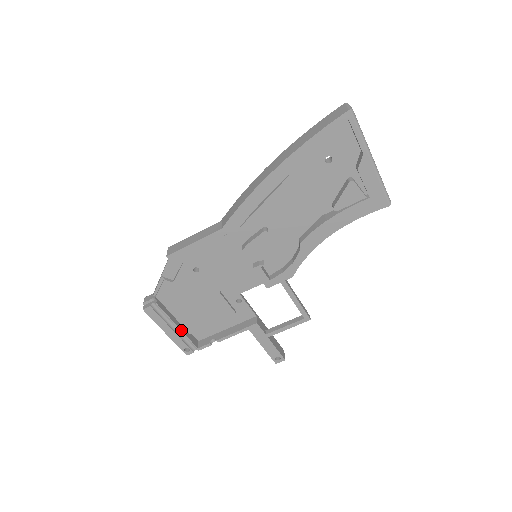
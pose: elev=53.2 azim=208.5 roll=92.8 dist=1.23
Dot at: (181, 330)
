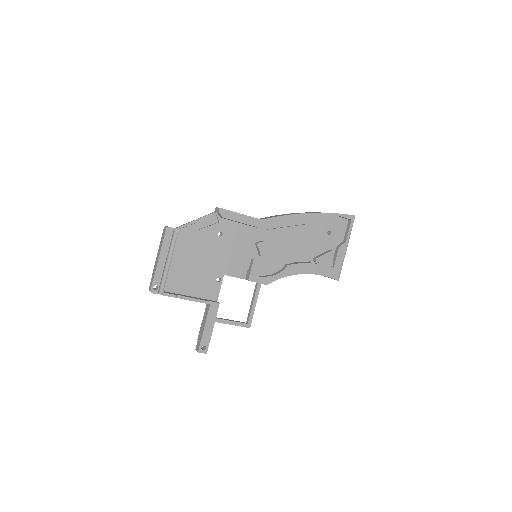
Dot at: (170, 267)
